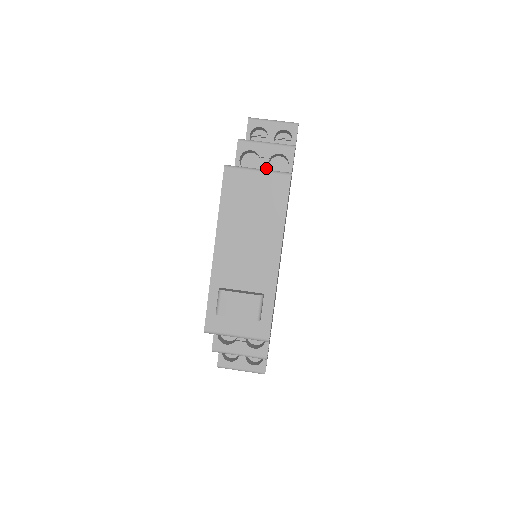
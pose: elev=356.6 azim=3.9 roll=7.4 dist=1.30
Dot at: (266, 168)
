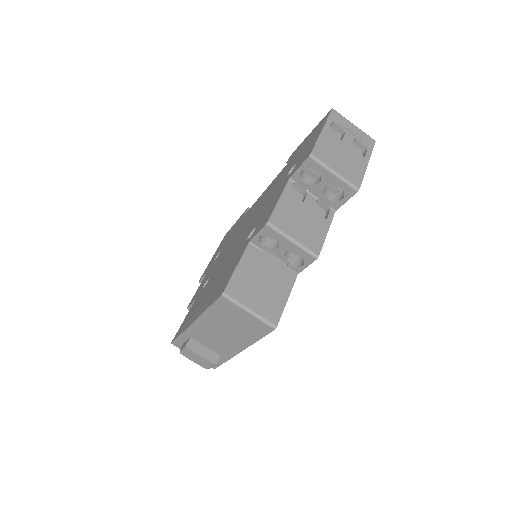
Dot at: (282, 253)
